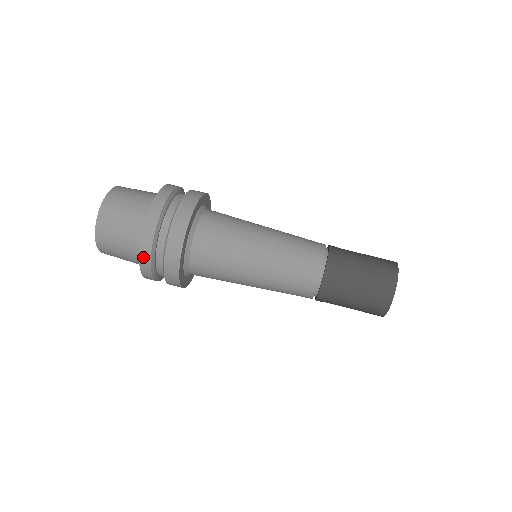
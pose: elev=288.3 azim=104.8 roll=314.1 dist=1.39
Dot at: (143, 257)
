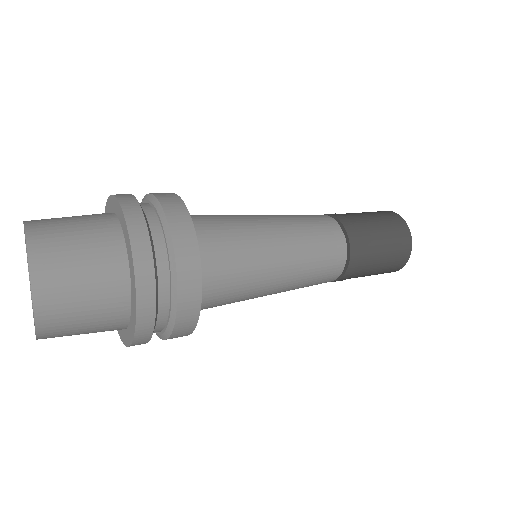
Dot at: (127, 206)
